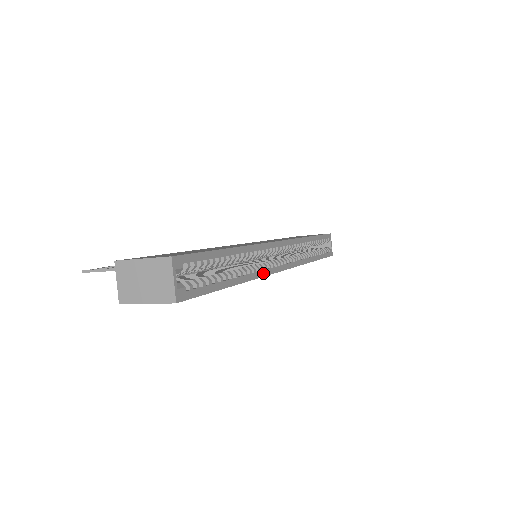
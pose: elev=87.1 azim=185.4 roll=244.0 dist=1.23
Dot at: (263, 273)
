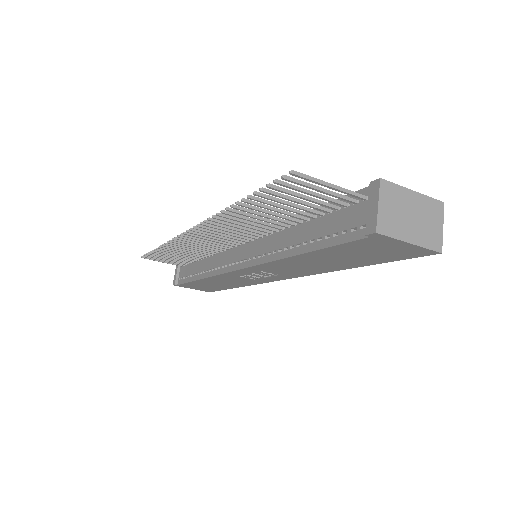
Dot at: occluded
